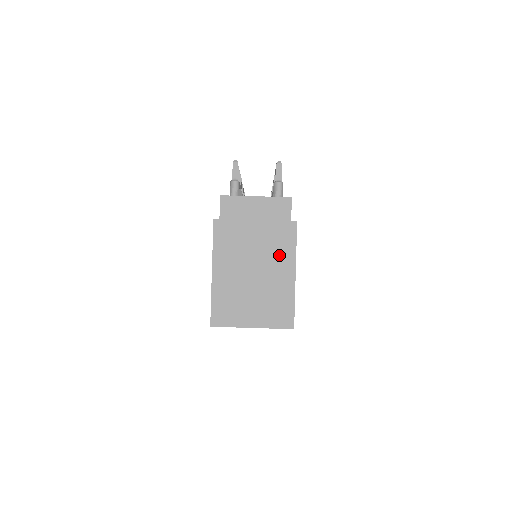
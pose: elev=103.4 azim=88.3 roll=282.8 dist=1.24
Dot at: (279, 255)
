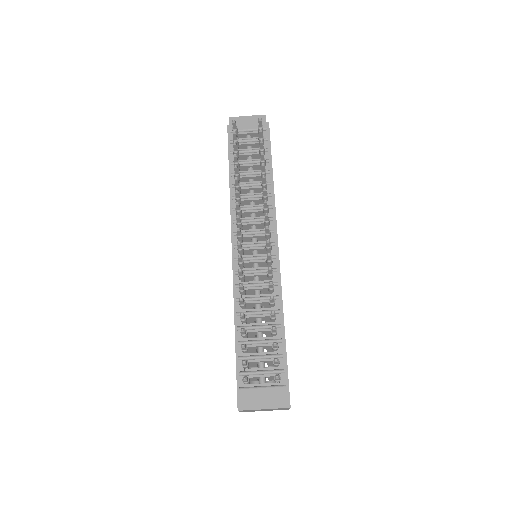
Dot at: occluded
